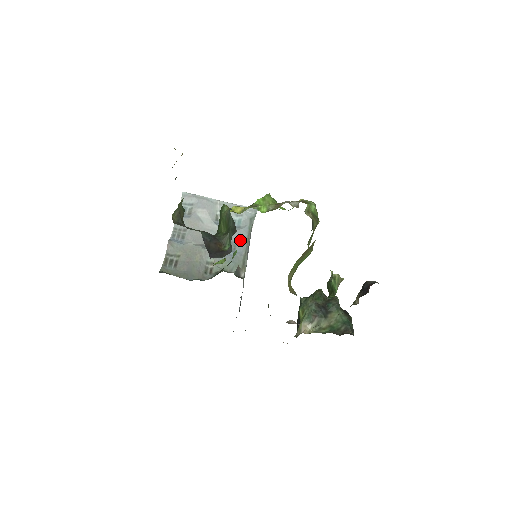
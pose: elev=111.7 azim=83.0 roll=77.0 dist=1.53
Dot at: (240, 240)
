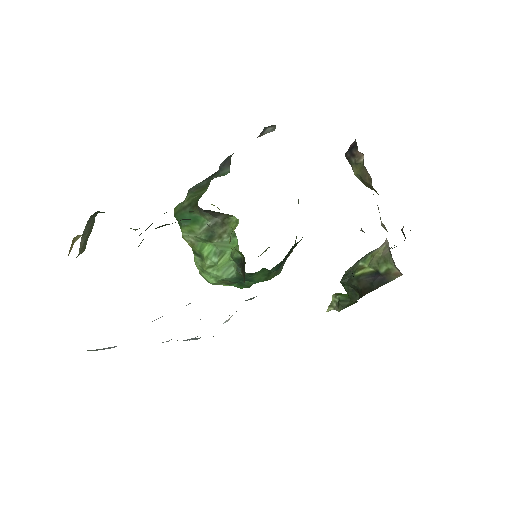
Dot at: occluded
